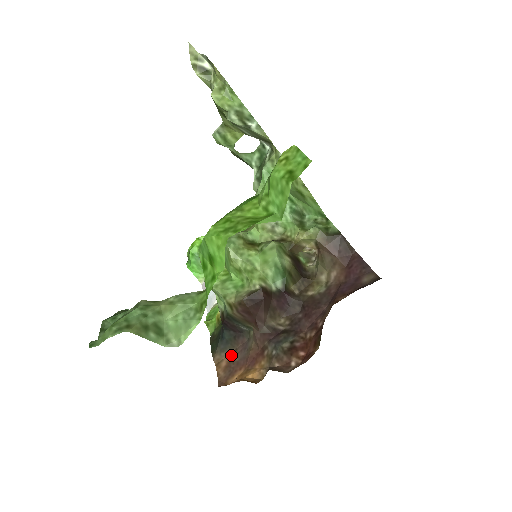
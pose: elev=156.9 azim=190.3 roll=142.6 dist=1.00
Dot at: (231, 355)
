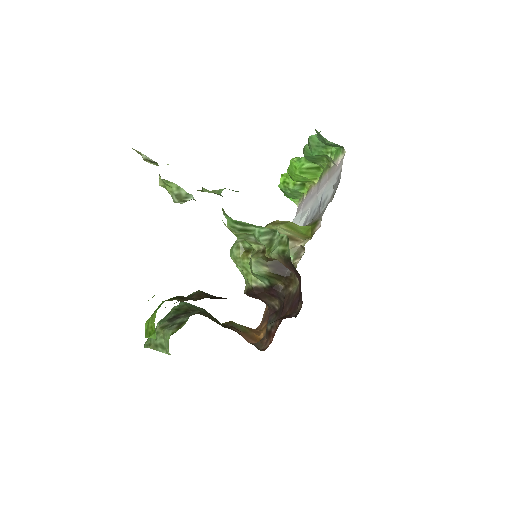
Dot at: occluded
